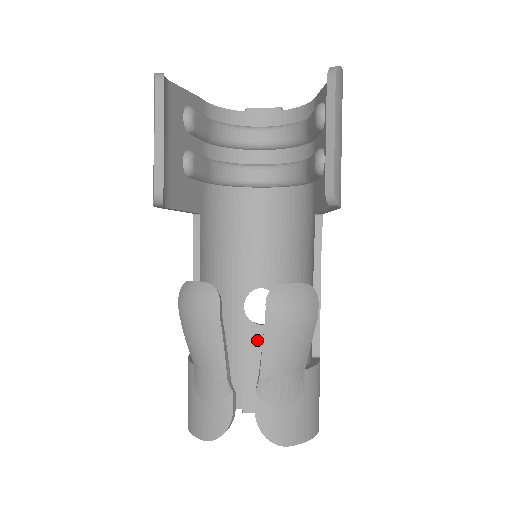
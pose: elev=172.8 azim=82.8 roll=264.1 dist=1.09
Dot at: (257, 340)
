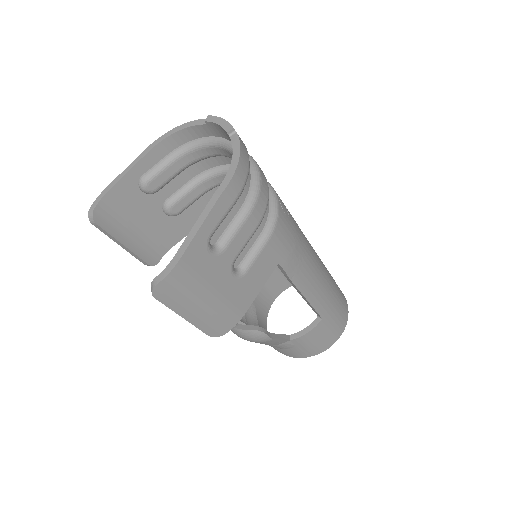
Dot at: occluded
